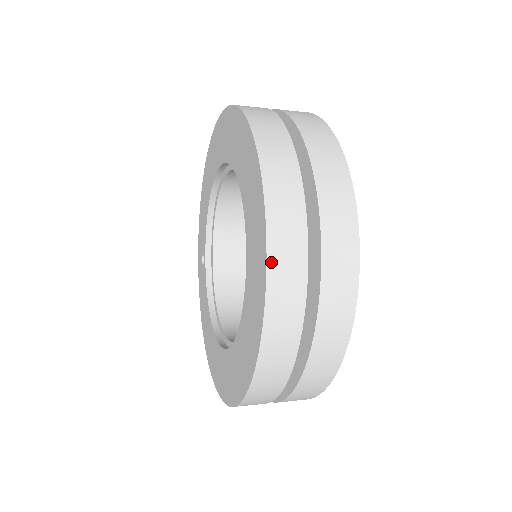
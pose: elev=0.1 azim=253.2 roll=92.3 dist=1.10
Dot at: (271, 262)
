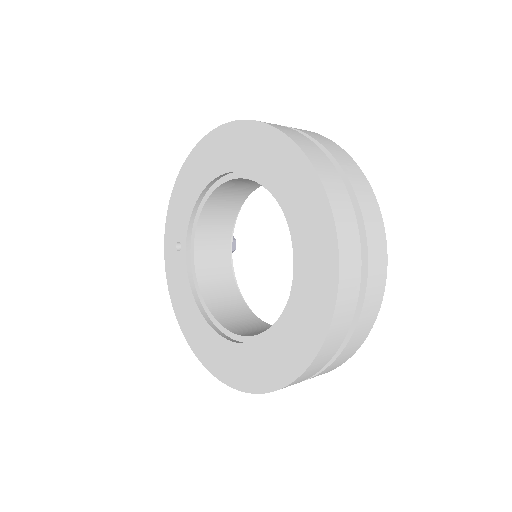
Dot at: (340, 293)
